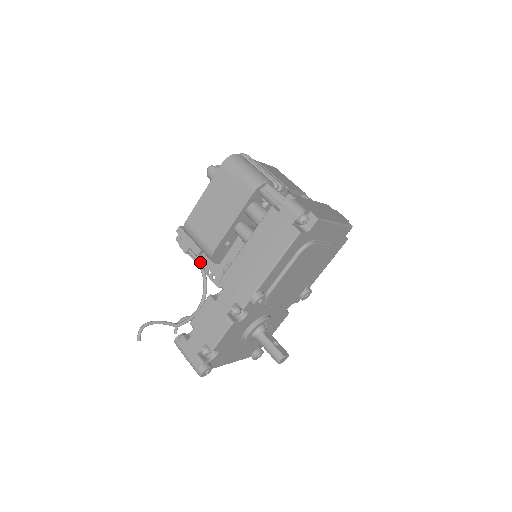
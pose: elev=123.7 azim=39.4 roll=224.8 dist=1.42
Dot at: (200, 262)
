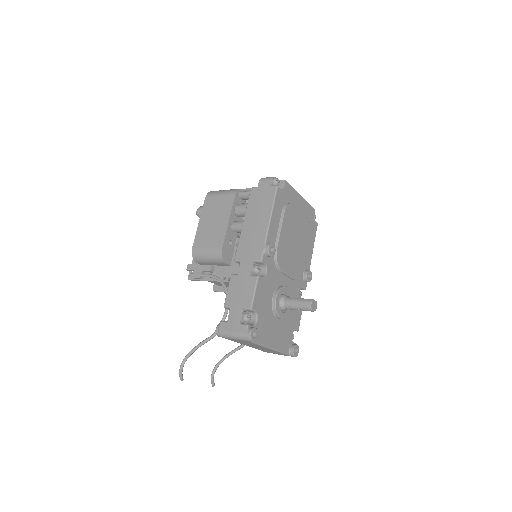
Dot at: (214, 275)
